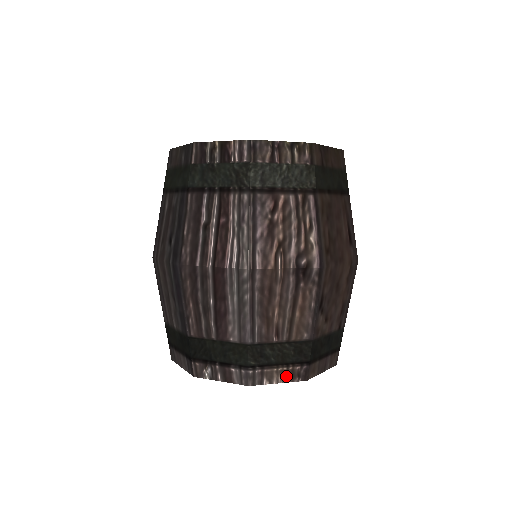
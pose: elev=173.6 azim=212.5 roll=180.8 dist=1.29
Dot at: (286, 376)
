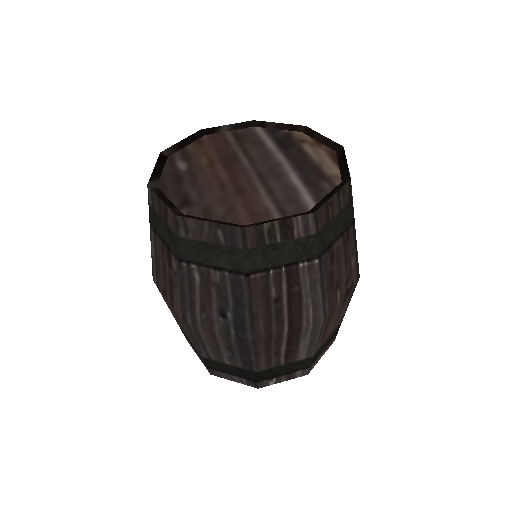
Dot at: (326, 350)
